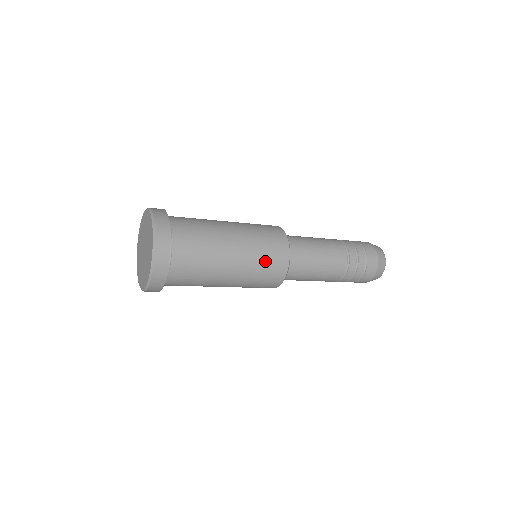
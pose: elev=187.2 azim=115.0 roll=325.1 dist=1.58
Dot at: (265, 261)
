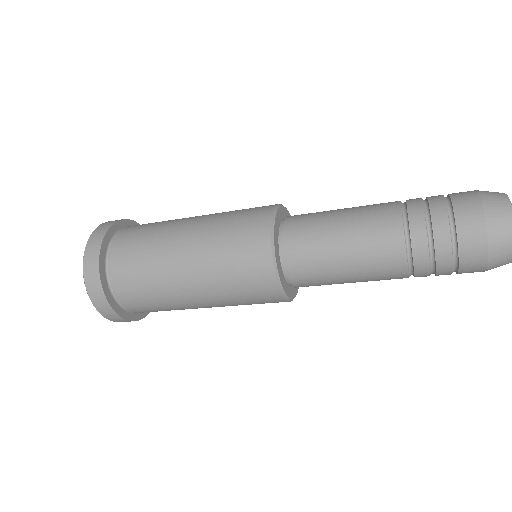
Dot at: (232, 260)
